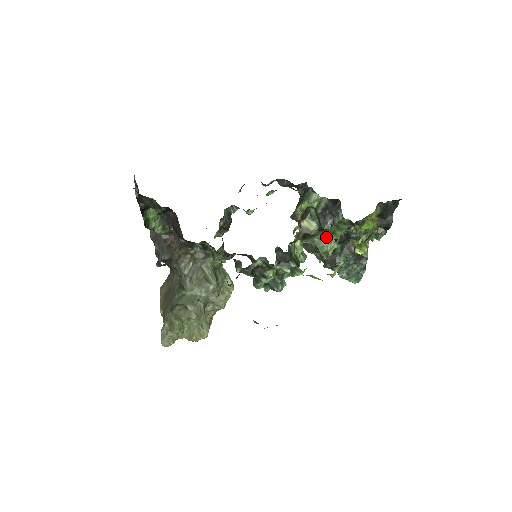
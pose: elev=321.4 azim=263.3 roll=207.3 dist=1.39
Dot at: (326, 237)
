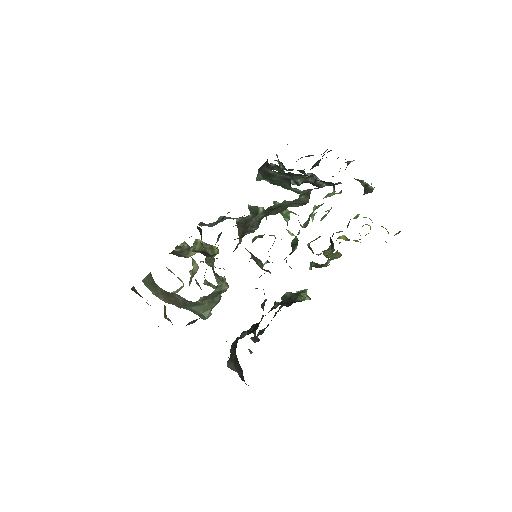
Dot at: occluded
